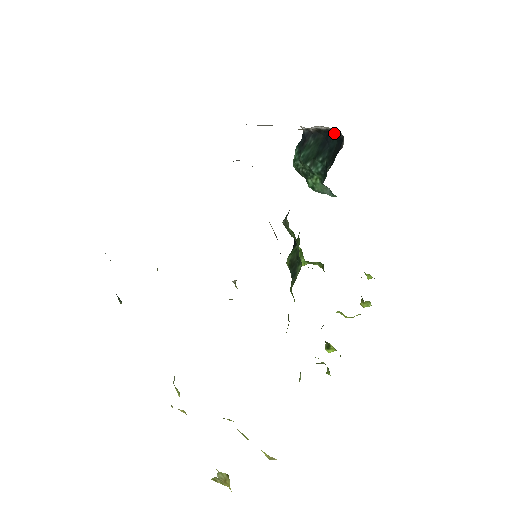
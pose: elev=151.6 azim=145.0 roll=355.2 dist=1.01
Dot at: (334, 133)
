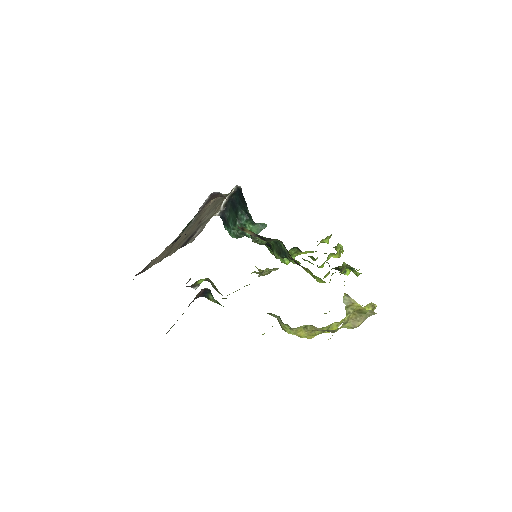
Dot at: (232, 191)
